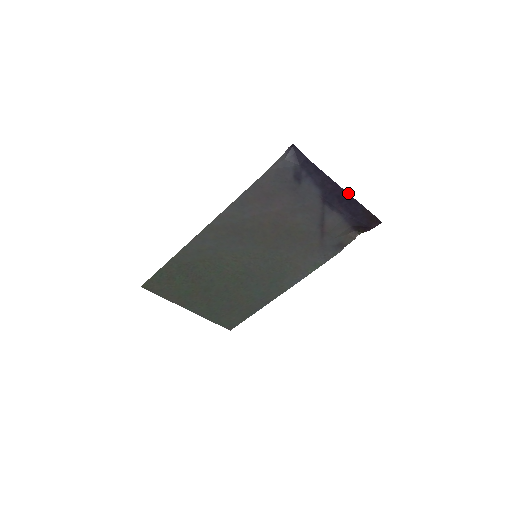
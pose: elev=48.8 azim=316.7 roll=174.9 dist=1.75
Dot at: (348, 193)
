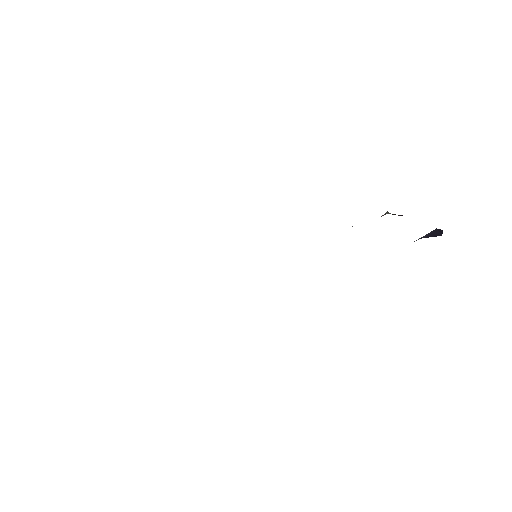
Dot at: occluded
